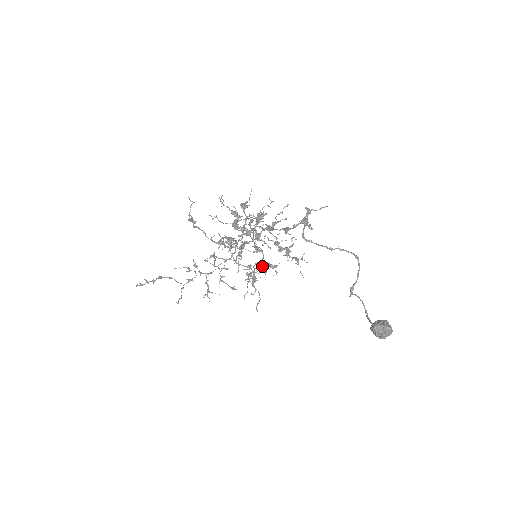
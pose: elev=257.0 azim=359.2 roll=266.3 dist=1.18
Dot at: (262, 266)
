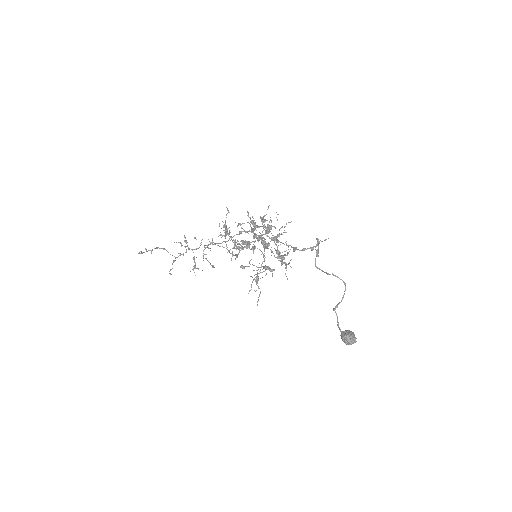
Dot at: (261, 266)
